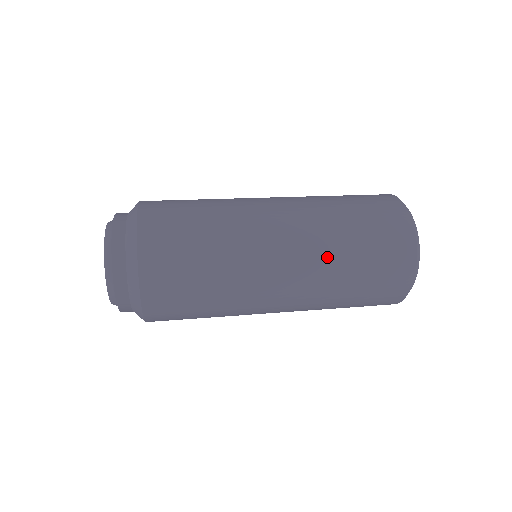
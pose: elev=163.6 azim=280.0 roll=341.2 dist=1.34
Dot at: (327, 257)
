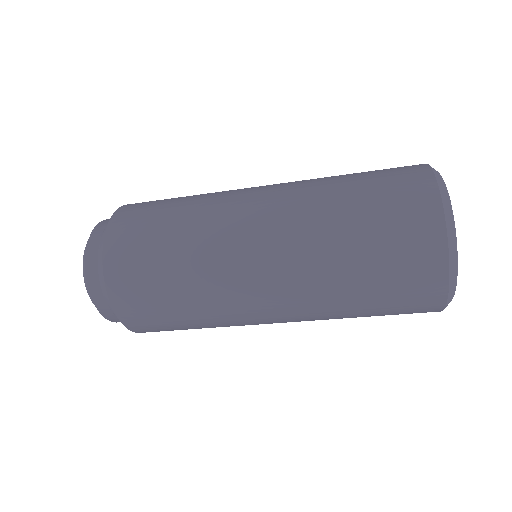
Dot at: (311, 185)
